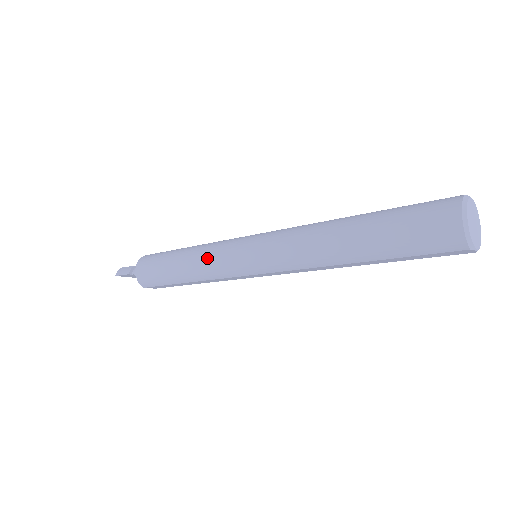
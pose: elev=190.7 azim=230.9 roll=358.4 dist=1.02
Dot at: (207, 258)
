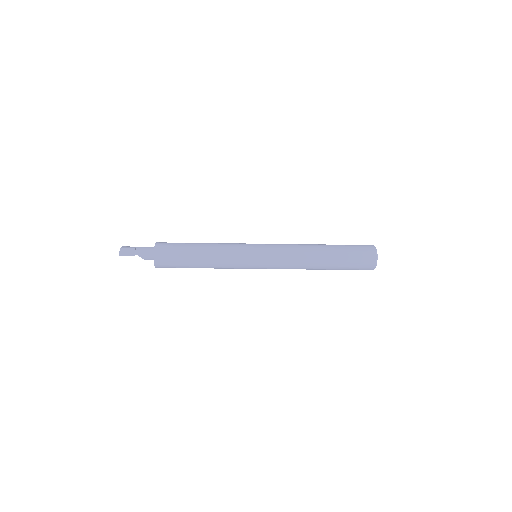
Dot at: (228, 259)
